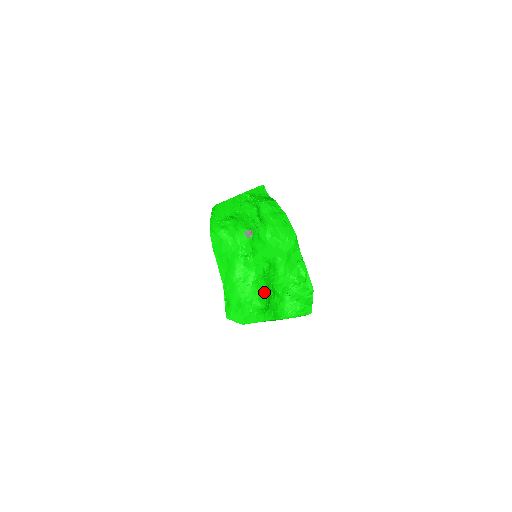
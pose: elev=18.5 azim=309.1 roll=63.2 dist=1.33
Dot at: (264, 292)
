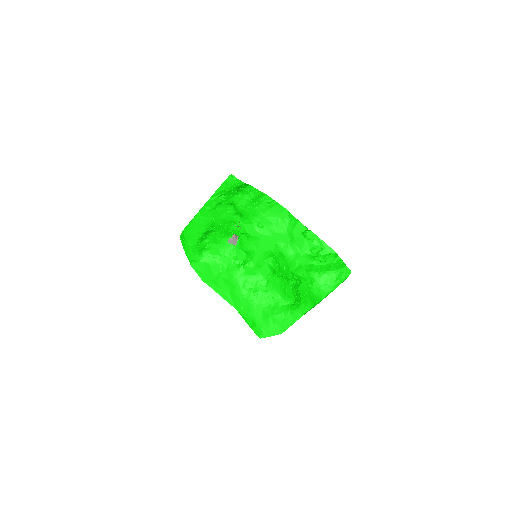
Dot at: (285, 287)
